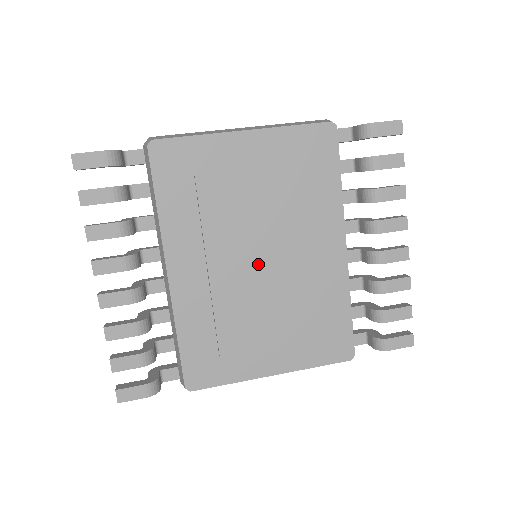
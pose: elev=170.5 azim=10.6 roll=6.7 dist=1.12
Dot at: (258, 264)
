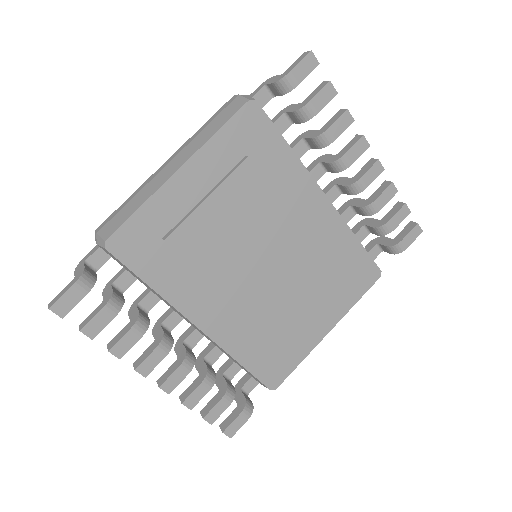
Dot at: (267, 268)
